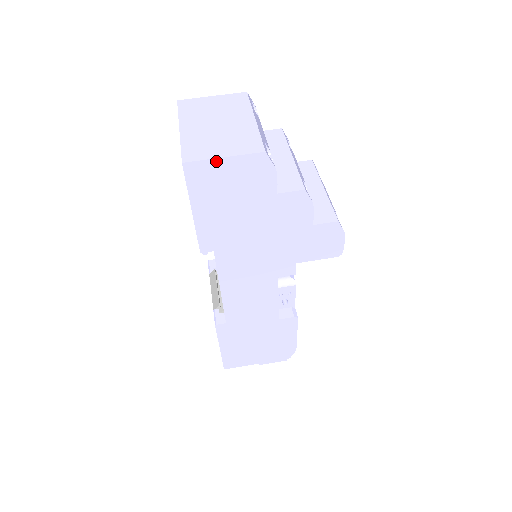
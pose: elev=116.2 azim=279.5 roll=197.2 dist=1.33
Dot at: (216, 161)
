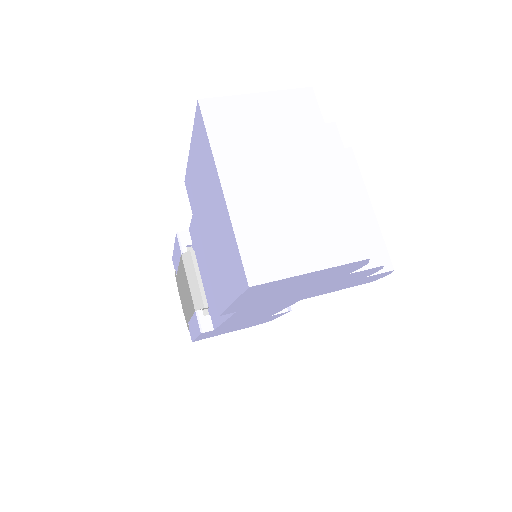
Dot at: (298, 276)
